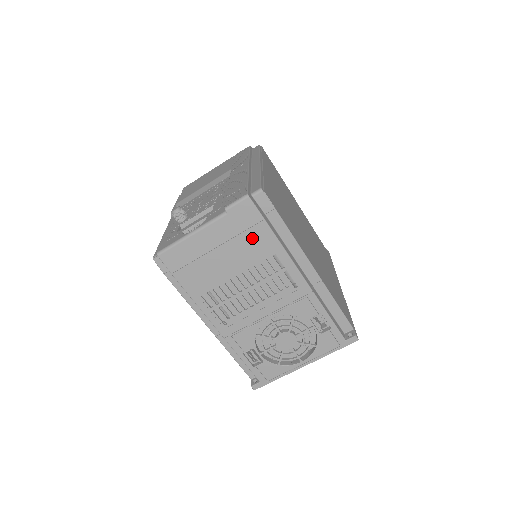
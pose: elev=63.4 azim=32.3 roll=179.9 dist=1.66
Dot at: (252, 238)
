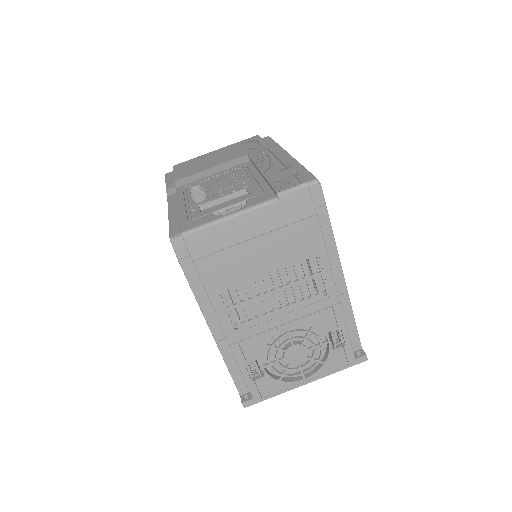
Dot at: (297, 233)
